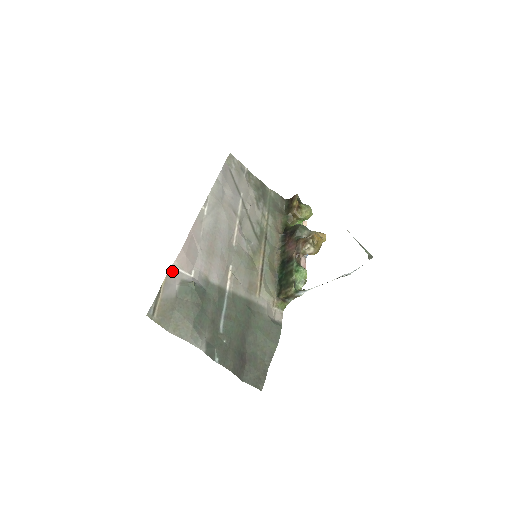
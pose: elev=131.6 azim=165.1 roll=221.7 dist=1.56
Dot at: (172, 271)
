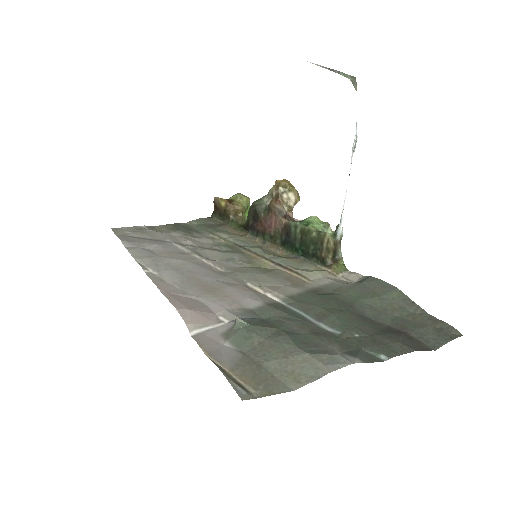
Dot at: (198, 337)
